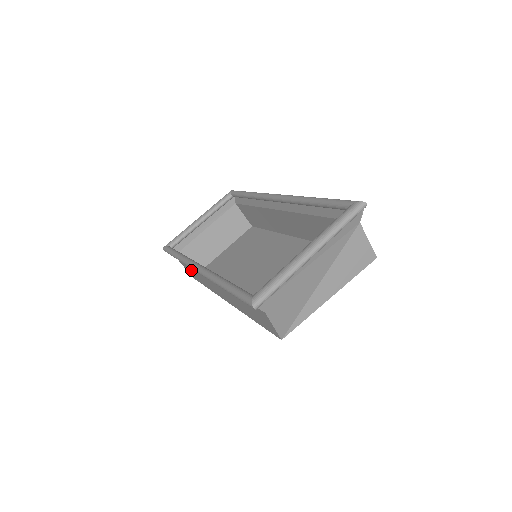
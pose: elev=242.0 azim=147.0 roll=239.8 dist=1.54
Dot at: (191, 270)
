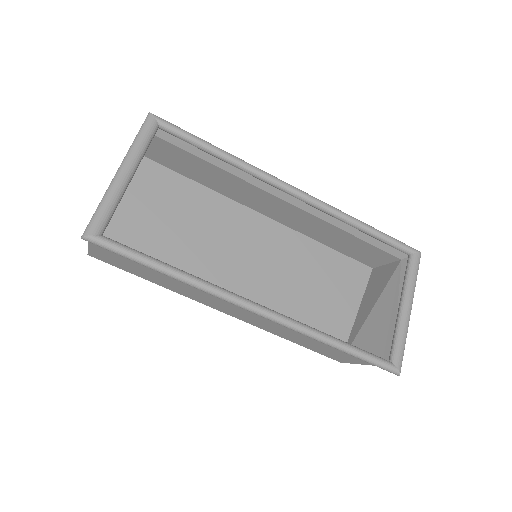
Dot at: (142, 268)
